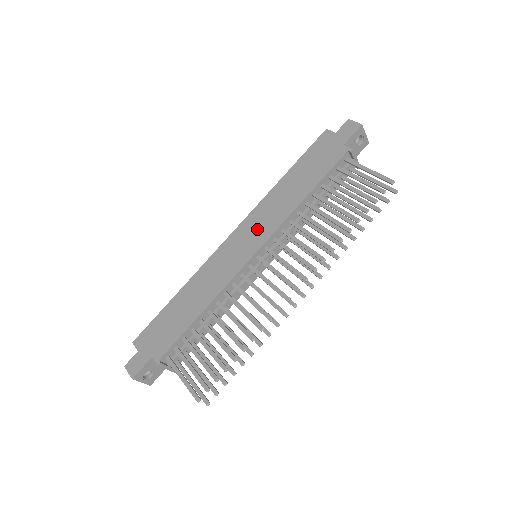
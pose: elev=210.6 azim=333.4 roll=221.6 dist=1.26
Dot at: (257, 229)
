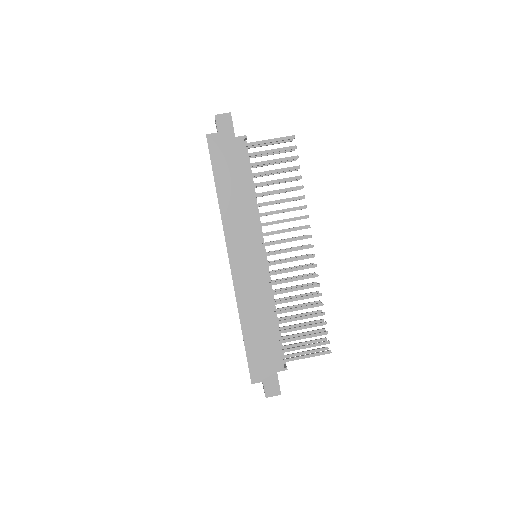
Dot at: (245, 241)
